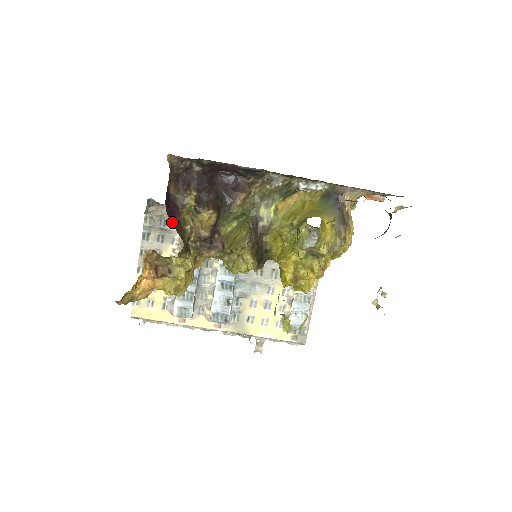
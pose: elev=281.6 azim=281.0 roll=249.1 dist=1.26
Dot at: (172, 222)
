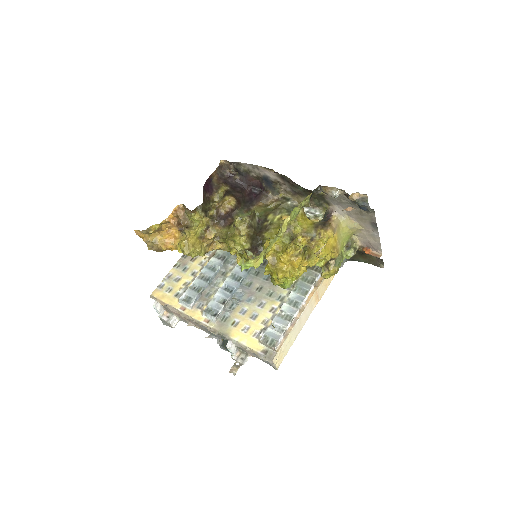
Dot at: (204, 192)
